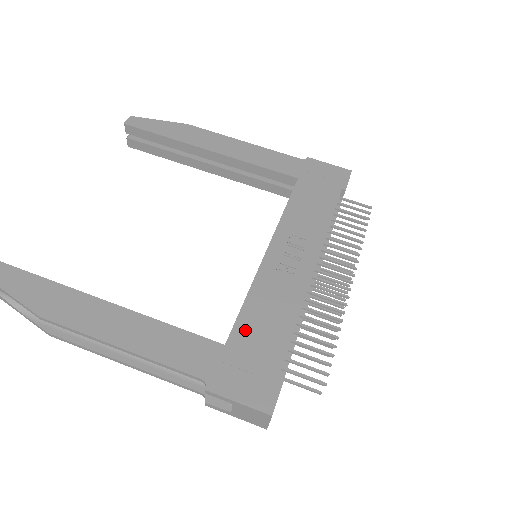
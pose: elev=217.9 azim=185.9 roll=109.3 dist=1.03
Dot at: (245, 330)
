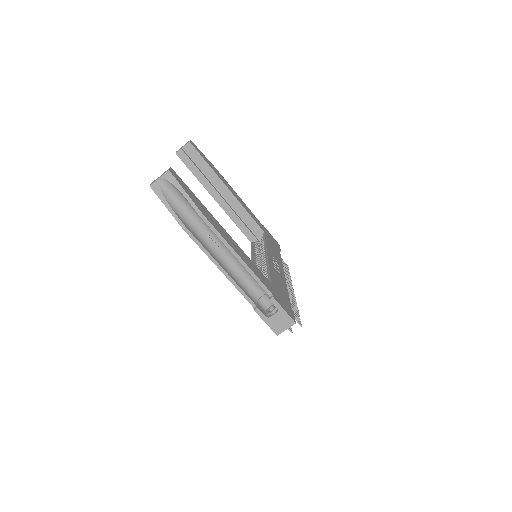
Dot at: (275, 283)
